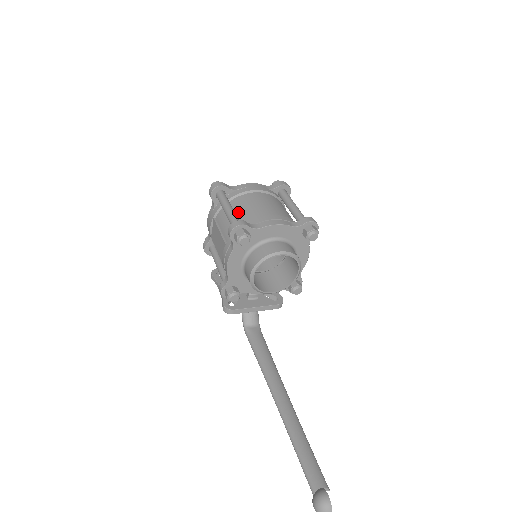
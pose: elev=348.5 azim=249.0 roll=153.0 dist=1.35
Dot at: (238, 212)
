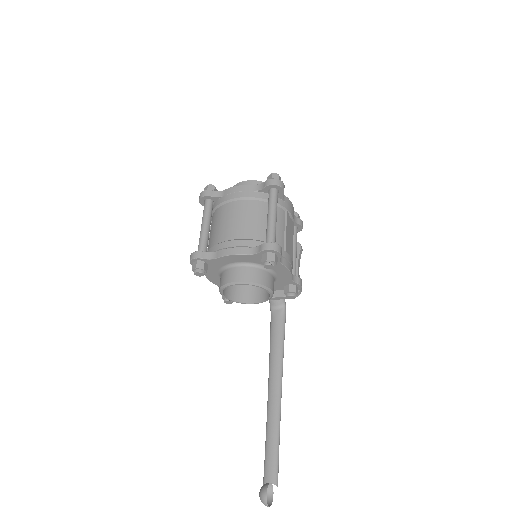
Dot at: (214, 228)
